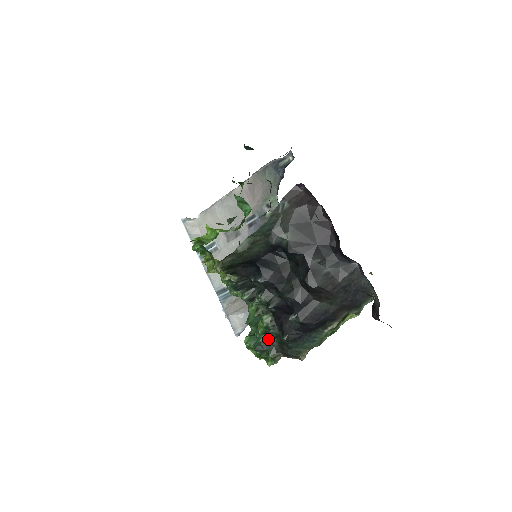
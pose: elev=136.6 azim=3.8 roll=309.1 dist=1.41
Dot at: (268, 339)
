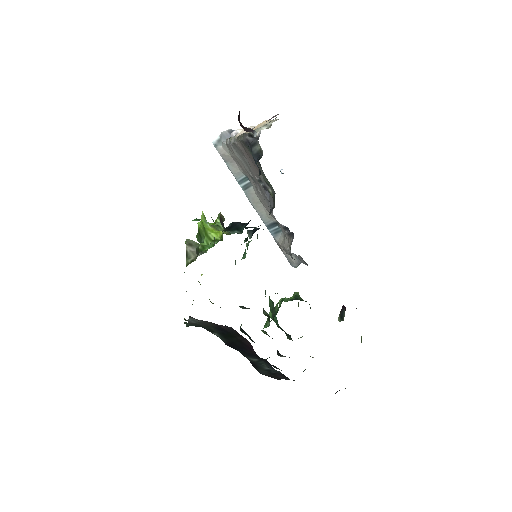
Dot at: occluded
